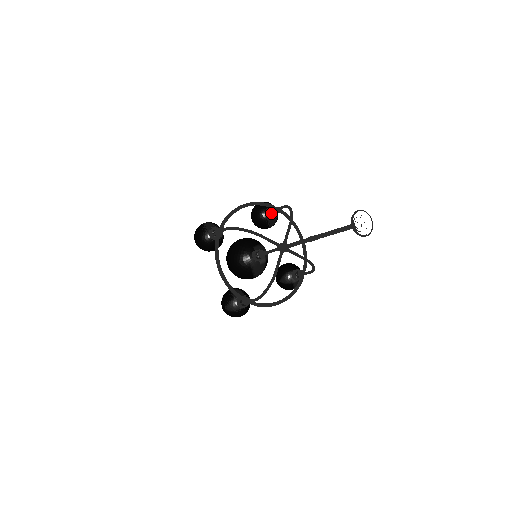
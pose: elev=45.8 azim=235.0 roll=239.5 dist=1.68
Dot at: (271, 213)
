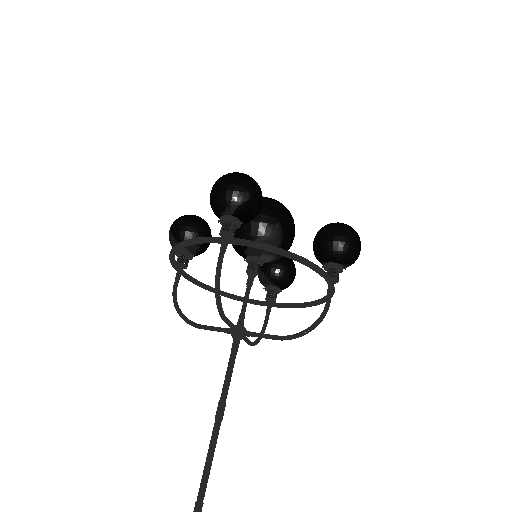
Dot at: occluded
